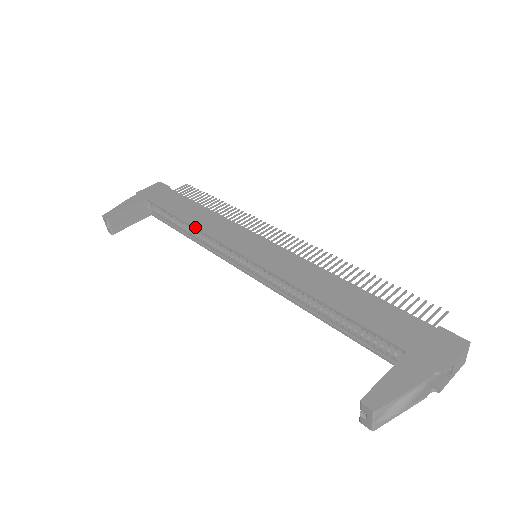
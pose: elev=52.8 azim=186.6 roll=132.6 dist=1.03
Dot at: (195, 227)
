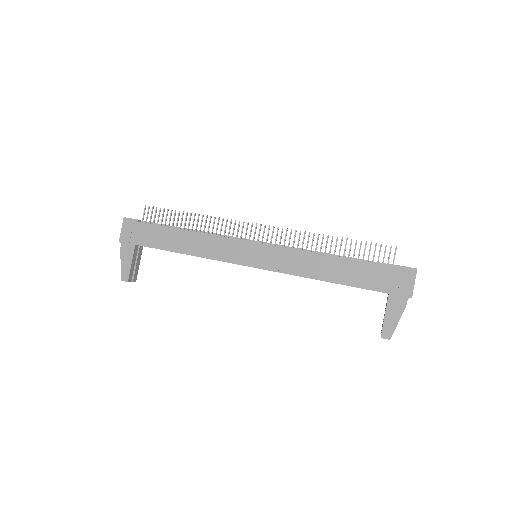
Dot at: occluded
